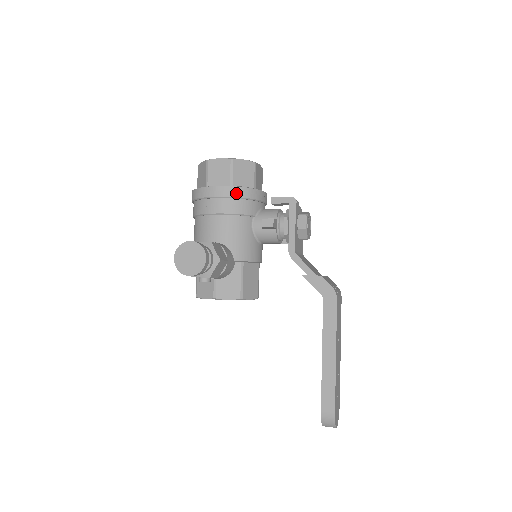
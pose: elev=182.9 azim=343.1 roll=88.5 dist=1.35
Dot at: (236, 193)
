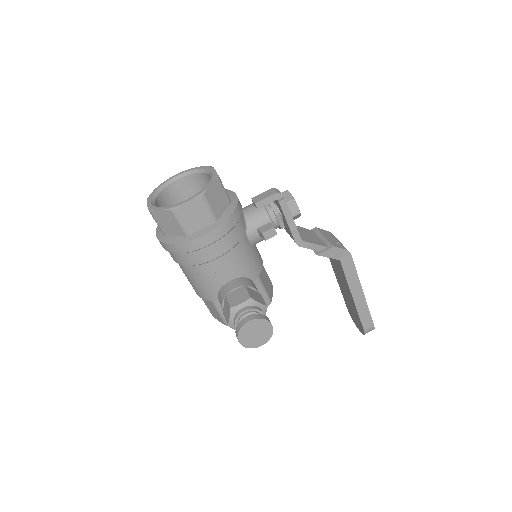
Dot at: (228, 227)
